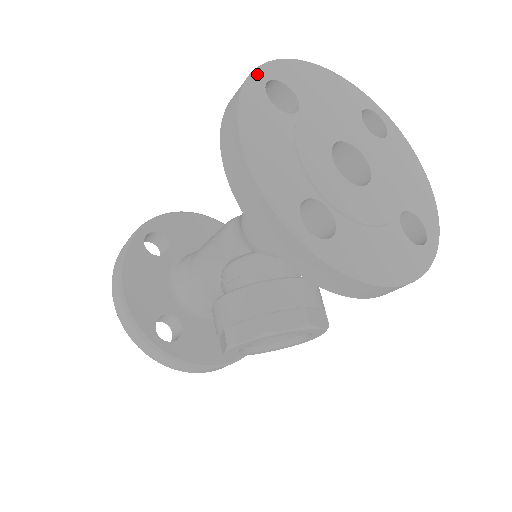
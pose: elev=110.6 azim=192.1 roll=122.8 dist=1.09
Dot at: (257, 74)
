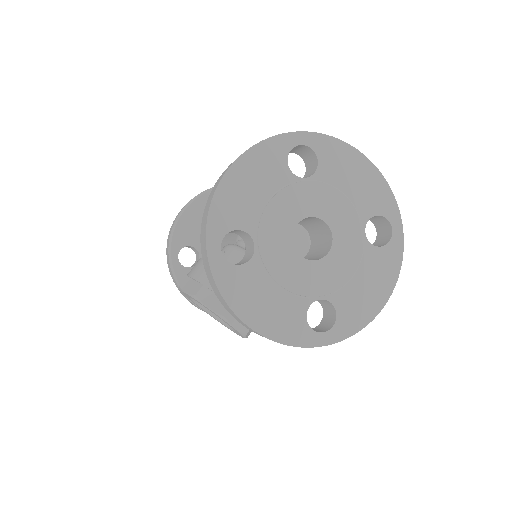
Dot at: (297, 135)
